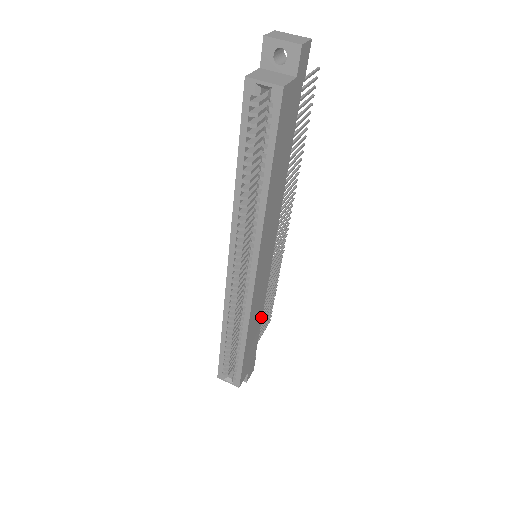
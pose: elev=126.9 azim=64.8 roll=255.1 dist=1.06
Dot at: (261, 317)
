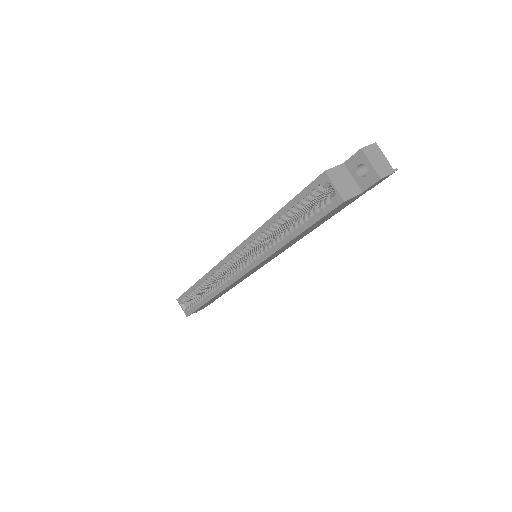
Dot at: (234, 286)
